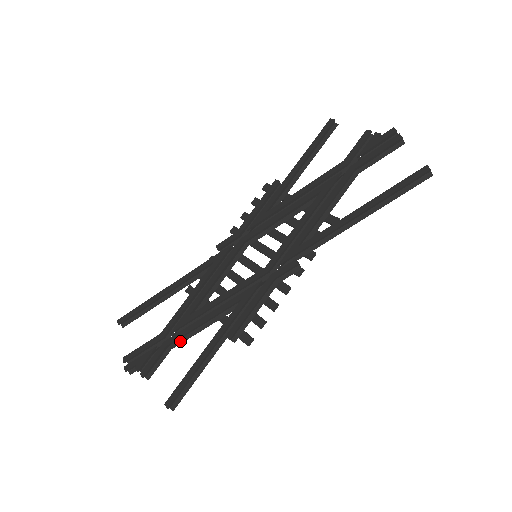
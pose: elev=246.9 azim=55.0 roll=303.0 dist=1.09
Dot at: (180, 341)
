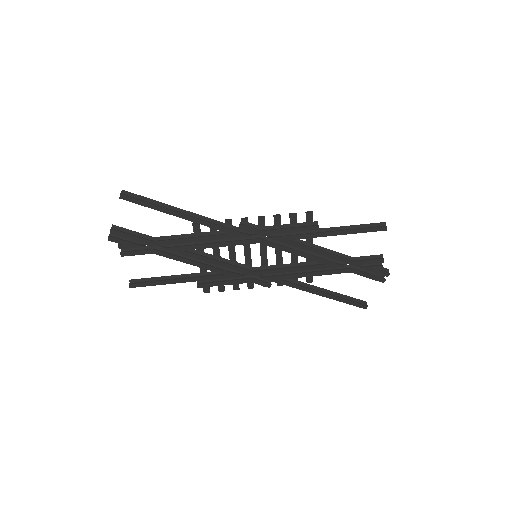
Dot at: (164, 254)
